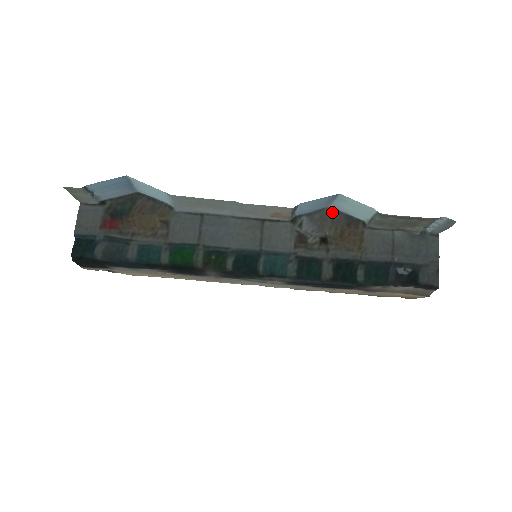
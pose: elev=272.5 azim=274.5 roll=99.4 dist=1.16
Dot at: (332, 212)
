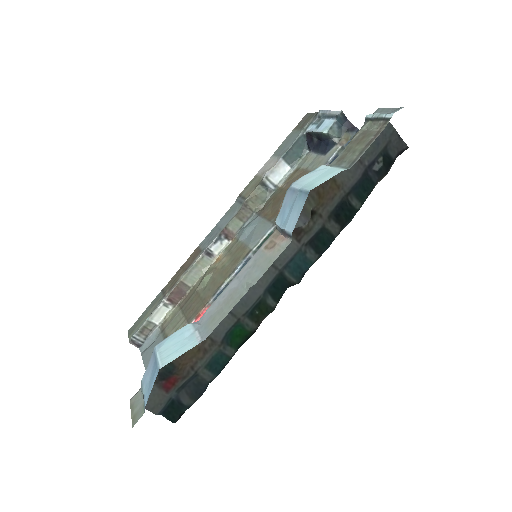
Dot at: occluded
